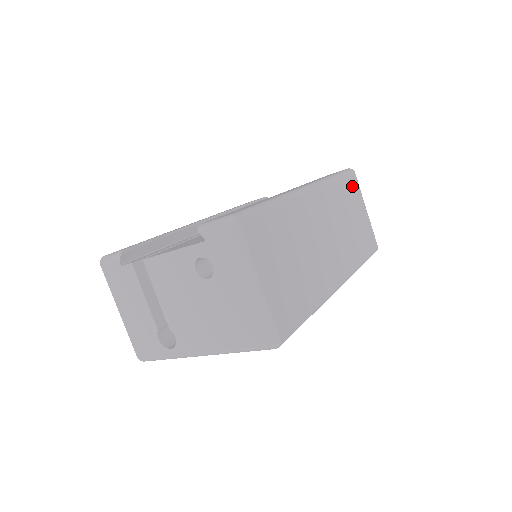
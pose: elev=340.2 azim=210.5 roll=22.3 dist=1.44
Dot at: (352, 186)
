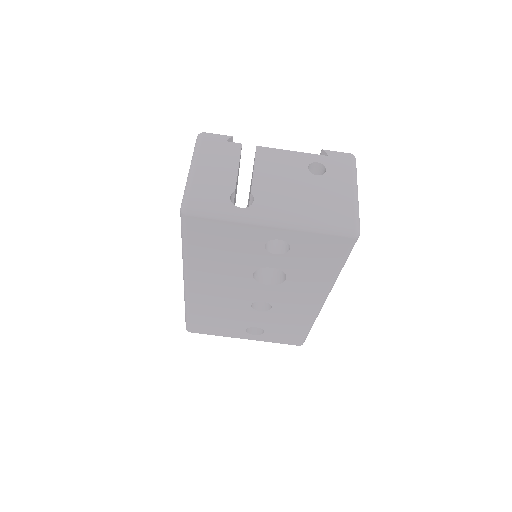
Dot at: occluded
